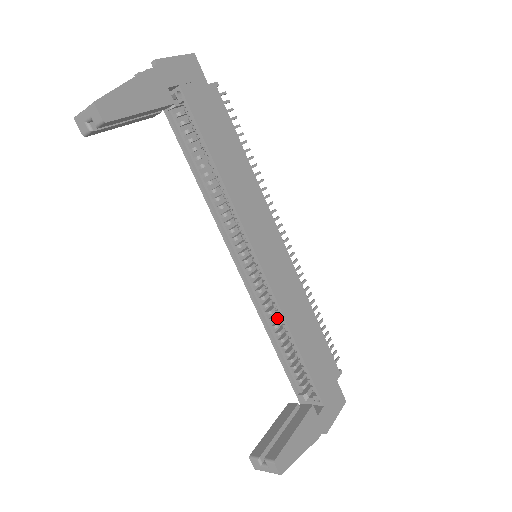
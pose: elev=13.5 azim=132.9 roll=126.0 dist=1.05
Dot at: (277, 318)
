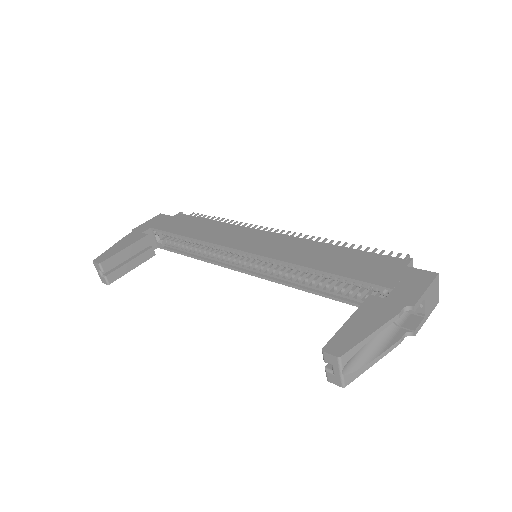
Dot at: (312, 277)
